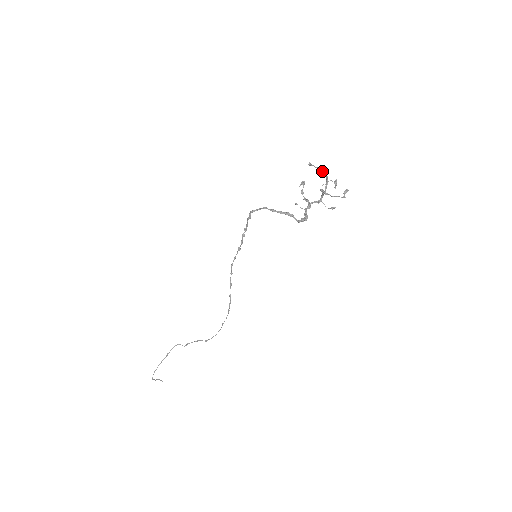
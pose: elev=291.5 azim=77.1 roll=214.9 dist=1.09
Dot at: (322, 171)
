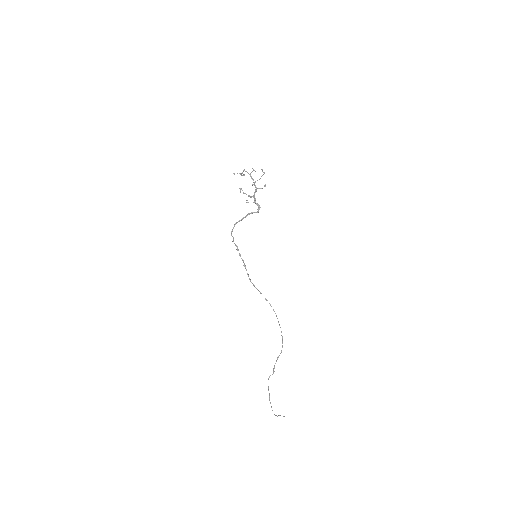
Dot at: (243, 174)
